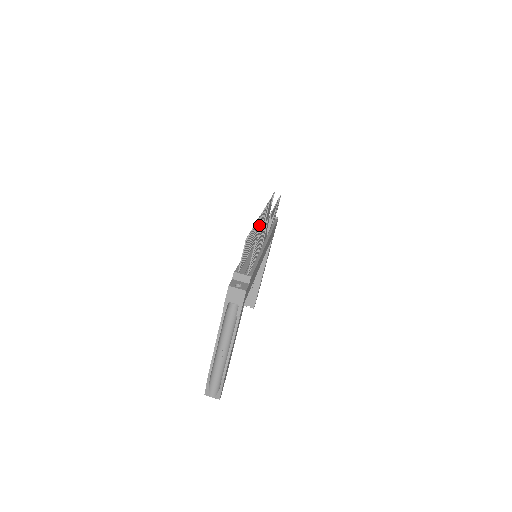
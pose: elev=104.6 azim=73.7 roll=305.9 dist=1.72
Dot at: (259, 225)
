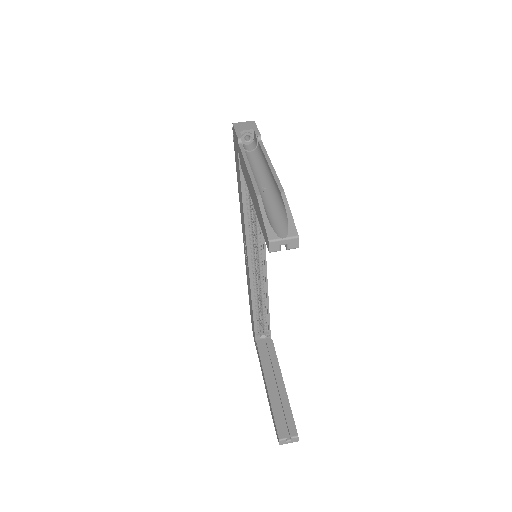
Dot at: occluded
